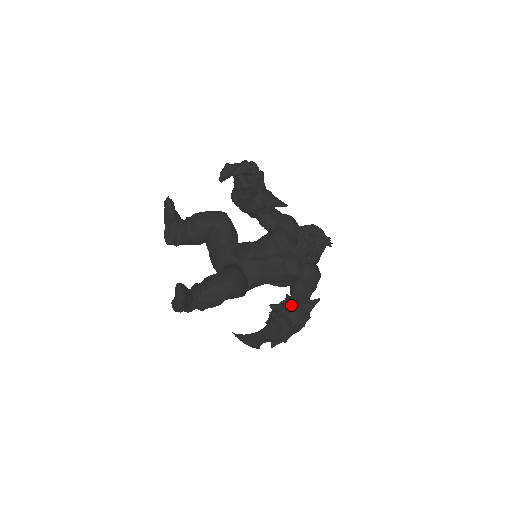
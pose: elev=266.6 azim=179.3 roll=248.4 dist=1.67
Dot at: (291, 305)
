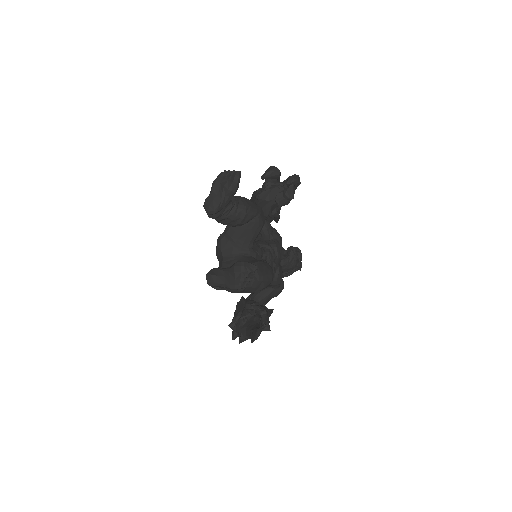
Dot at: (265, 309)
